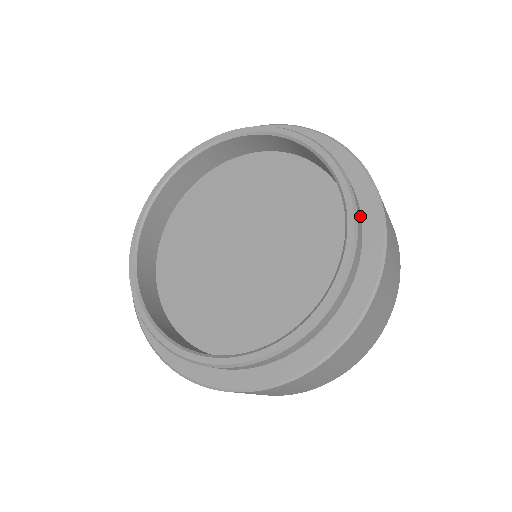
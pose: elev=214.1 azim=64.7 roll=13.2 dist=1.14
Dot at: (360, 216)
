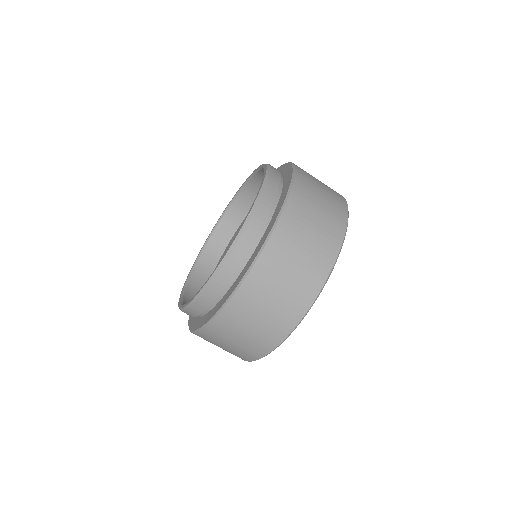
Dot at: (278, 173)
